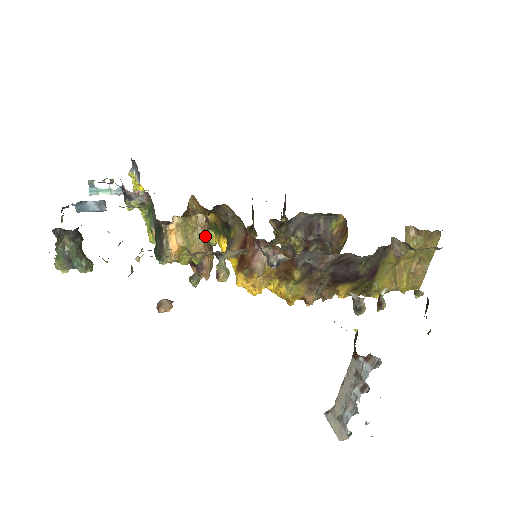
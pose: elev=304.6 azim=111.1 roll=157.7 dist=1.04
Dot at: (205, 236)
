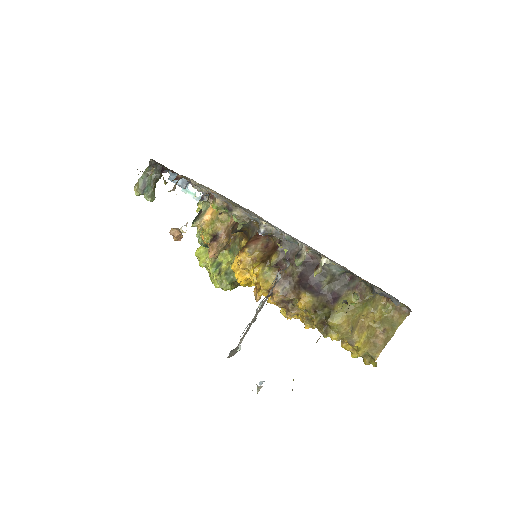
Dot at: (231, 223)
